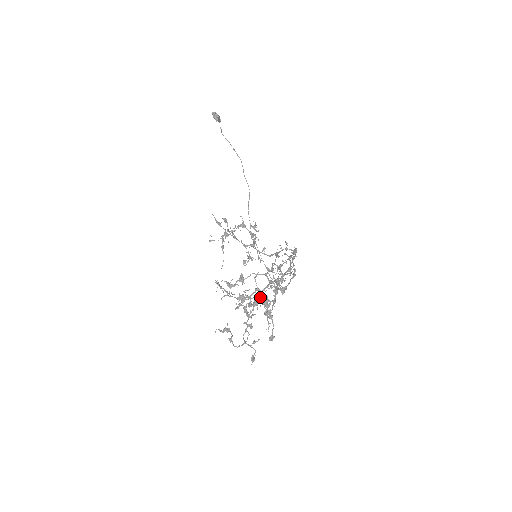
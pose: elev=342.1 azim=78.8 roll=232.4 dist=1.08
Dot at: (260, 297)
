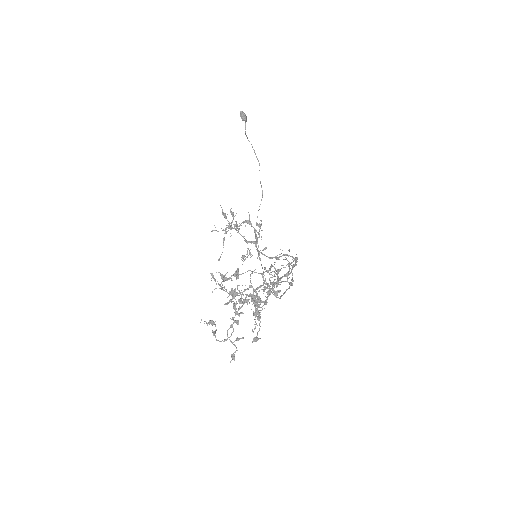
Dot at: (252, 295)
